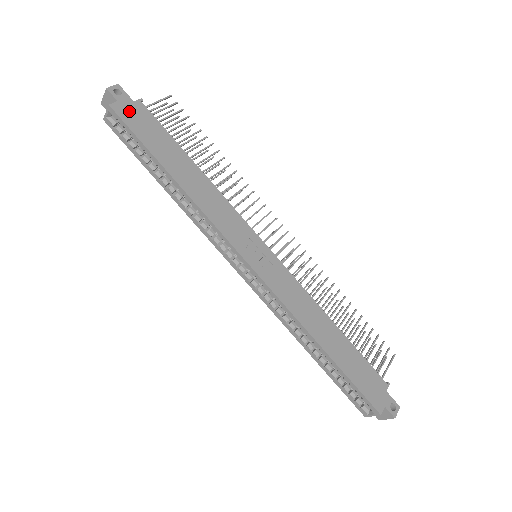
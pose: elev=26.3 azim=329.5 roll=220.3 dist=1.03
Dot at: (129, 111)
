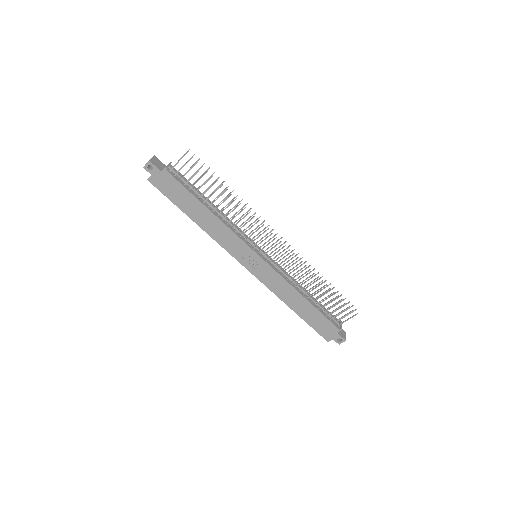
Dot at: (160, 180)
